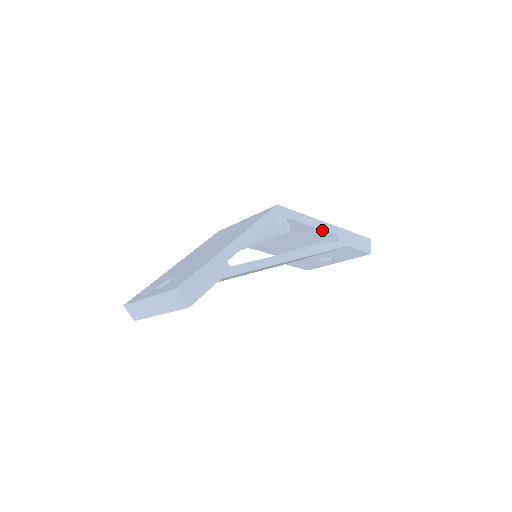
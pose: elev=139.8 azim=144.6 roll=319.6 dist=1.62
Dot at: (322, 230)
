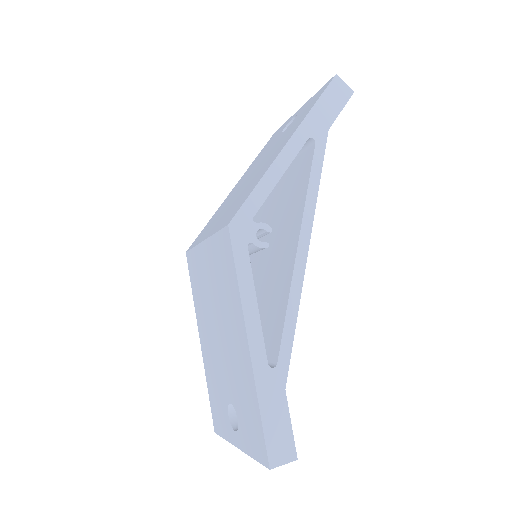
Dot at: (291, 162)
